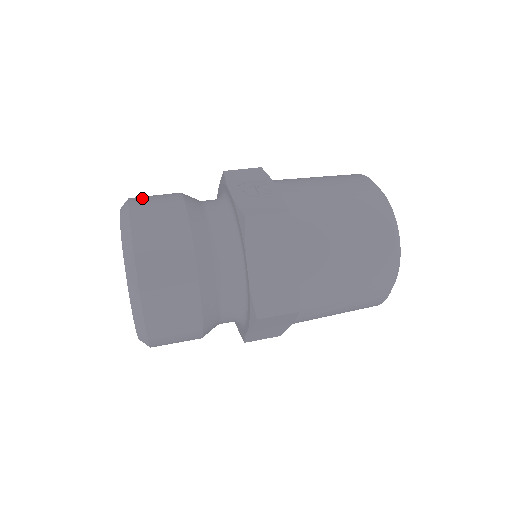
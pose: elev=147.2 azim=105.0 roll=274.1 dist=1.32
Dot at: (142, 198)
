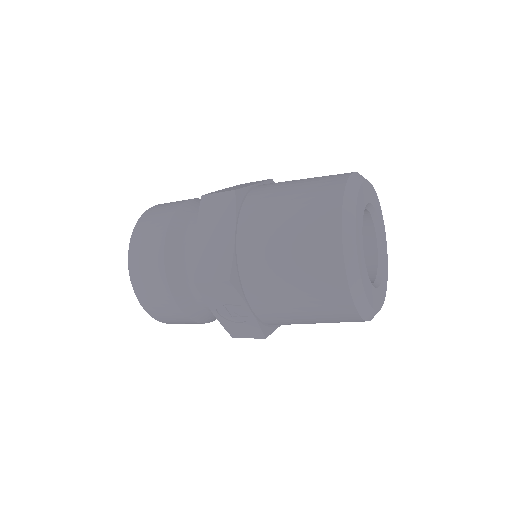
Dot at: occluded
